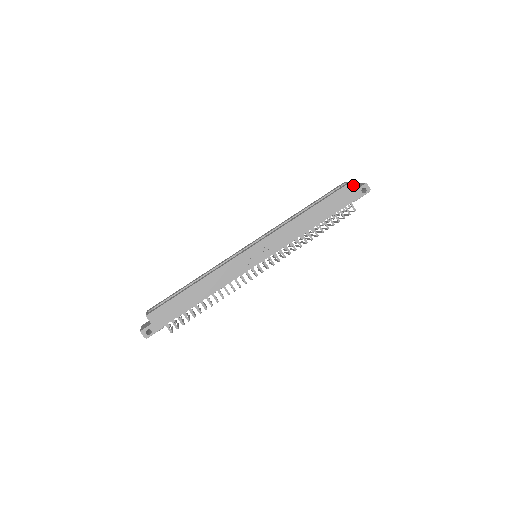
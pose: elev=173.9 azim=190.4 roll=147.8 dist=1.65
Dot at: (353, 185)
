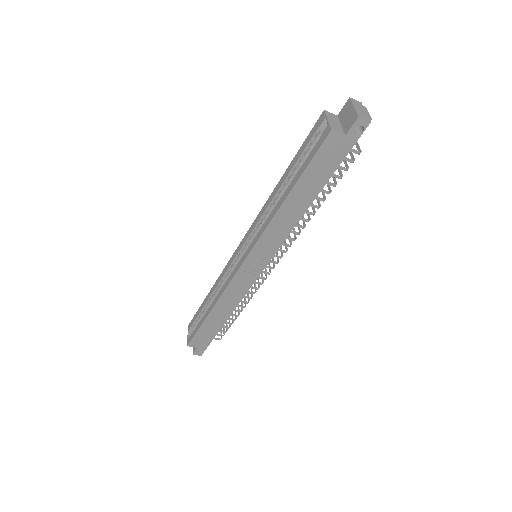
Dot at: (336, 133)
